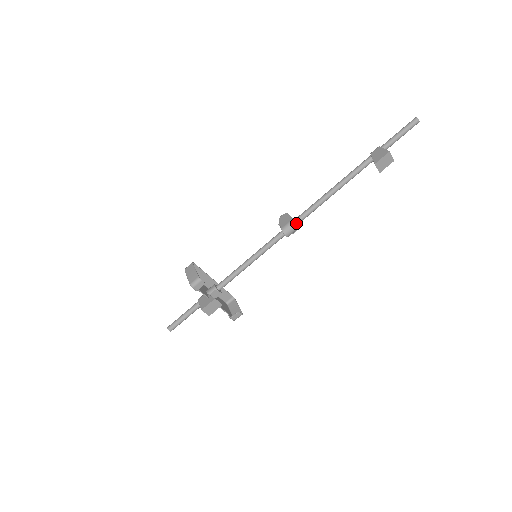
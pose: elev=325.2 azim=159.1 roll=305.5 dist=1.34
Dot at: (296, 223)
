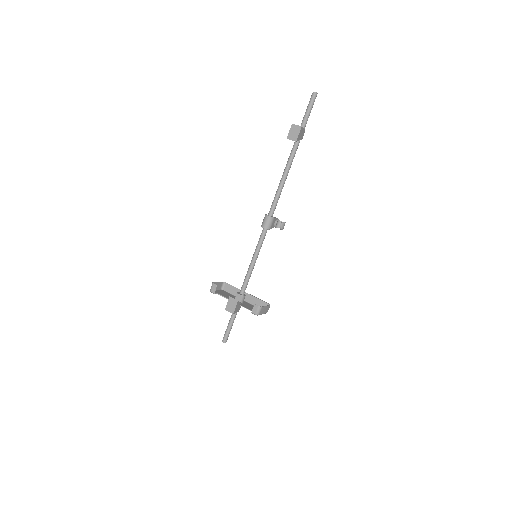
Dot at: (266, 215)
